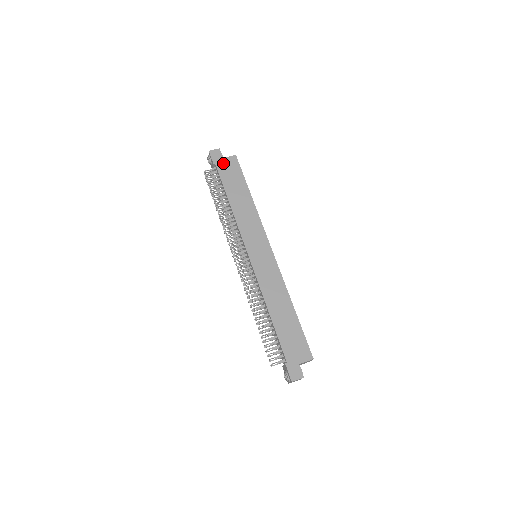
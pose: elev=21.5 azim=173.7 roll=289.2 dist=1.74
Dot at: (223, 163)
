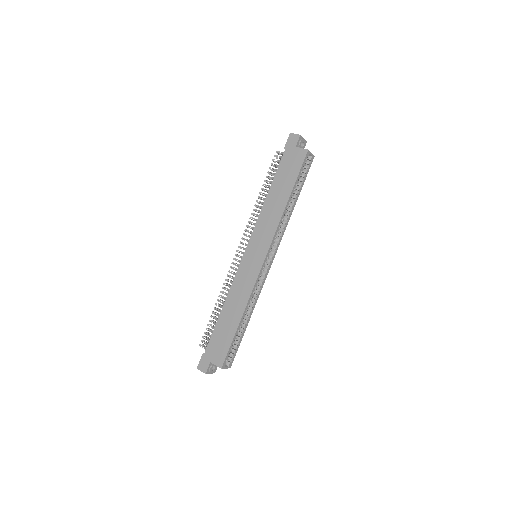
Dot at: (292, 152)
